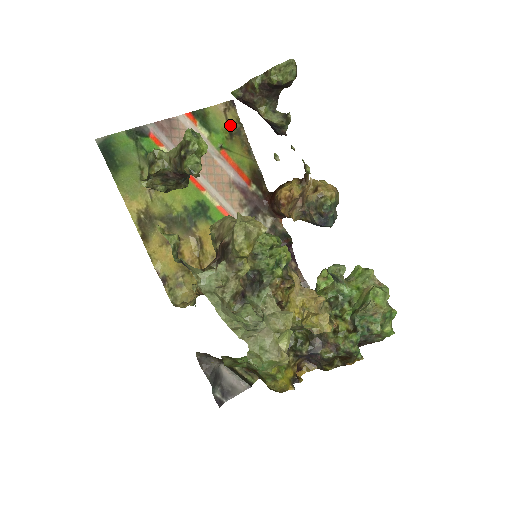
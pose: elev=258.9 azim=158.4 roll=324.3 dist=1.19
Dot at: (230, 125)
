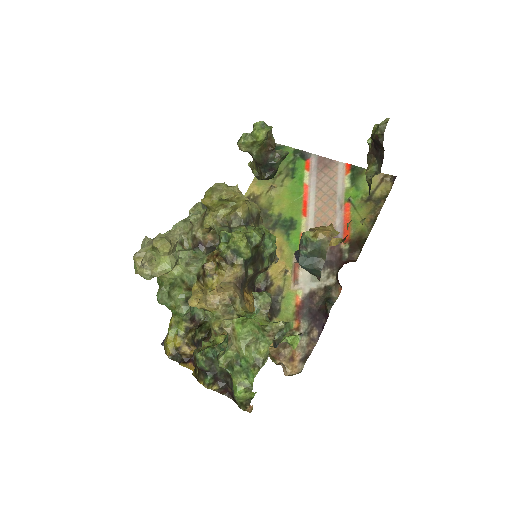
Dot at: (376, 192)
